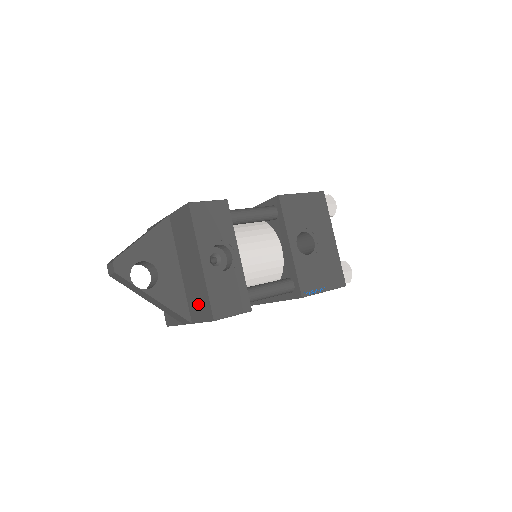
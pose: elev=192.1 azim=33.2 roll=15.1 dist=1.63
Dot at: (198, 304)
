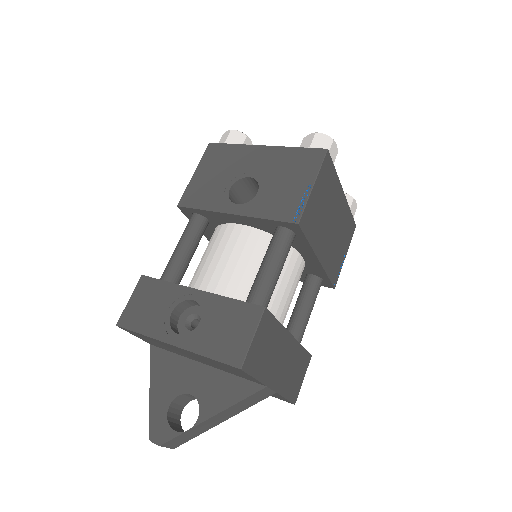
Dot at: (232, 371)
